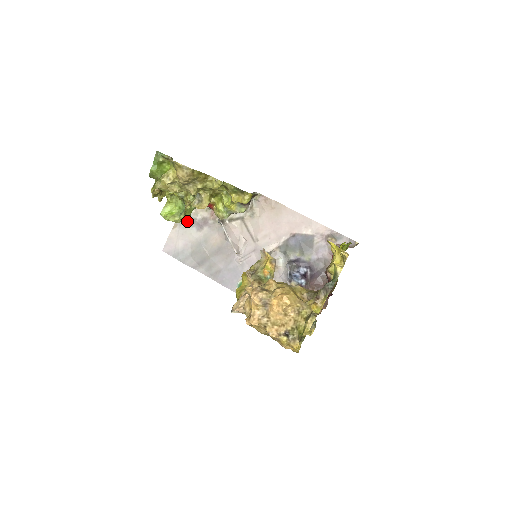
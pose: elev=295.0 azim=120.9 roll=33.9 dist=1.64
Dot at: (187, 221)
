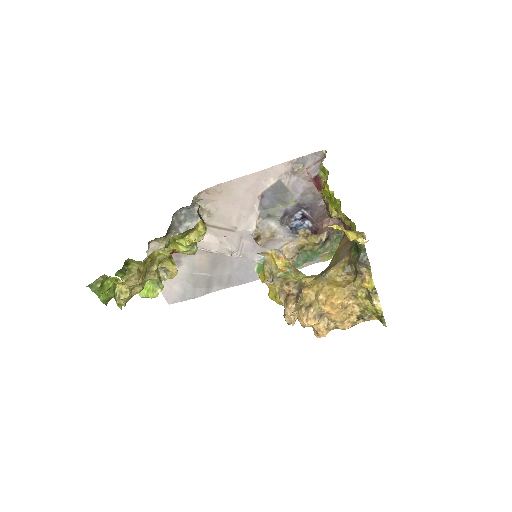
Dot at: occluded
